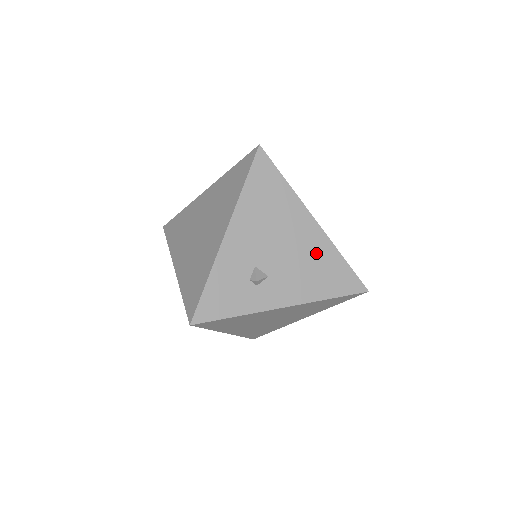
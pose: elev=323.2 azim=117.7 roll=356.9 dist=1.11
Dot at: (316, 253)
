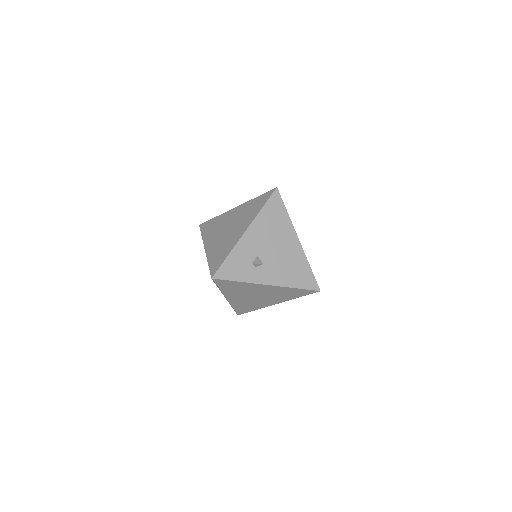
Dot at: (295, 259)
